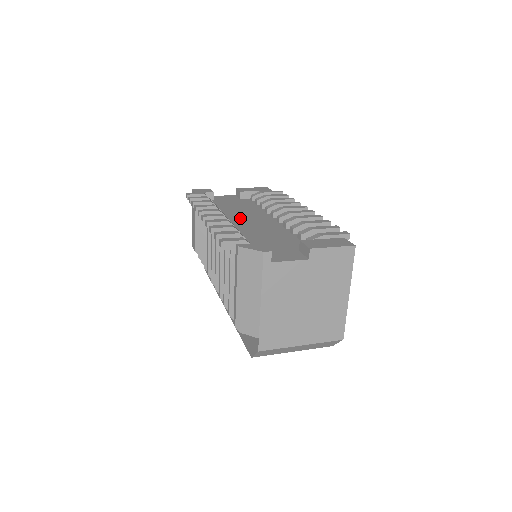
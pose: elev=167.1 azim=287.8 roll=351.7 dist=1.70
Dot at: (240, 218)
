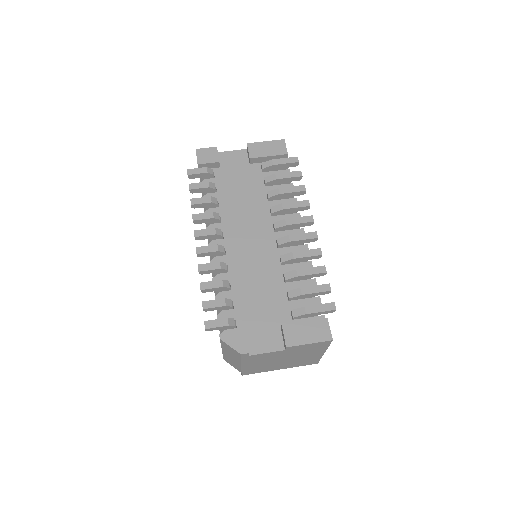
Dot at: (239, 232)
